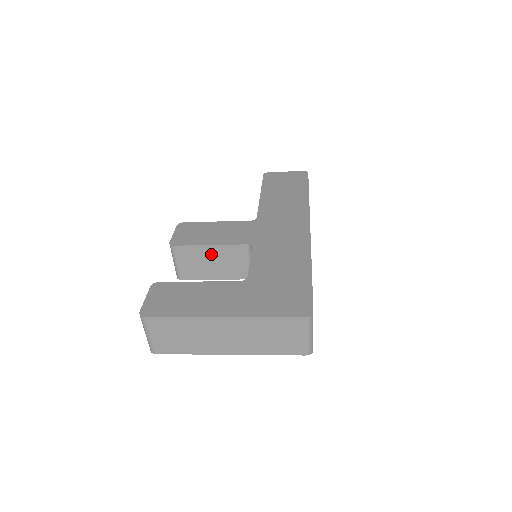
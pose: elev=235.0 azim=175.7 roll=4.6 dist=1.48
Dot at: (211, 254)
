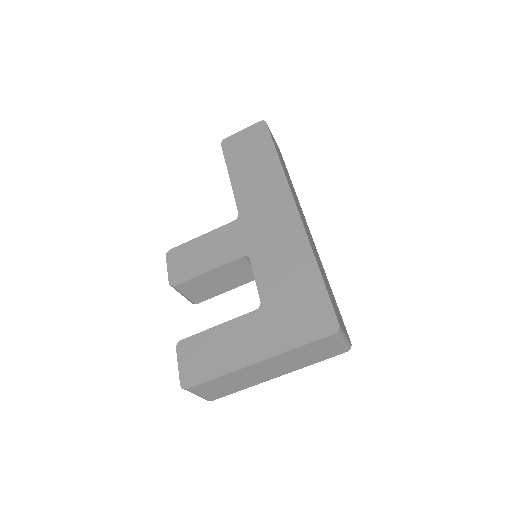
Dot at: (213, 277)
